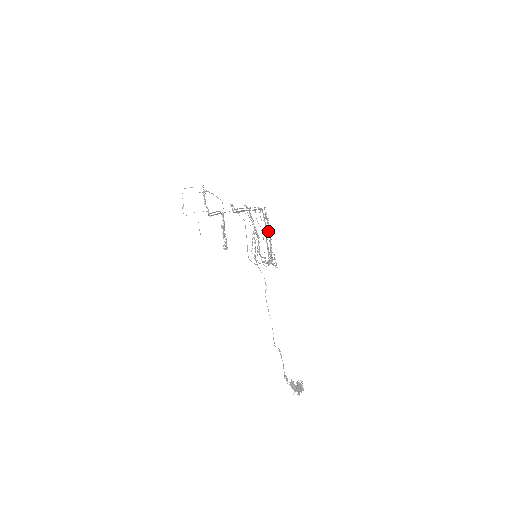
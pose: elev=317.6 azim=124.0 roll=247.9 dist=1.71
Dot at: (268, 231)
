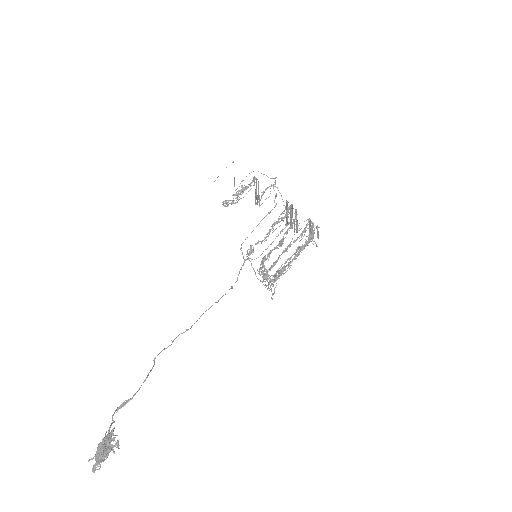
Dot at: (298, 247)
